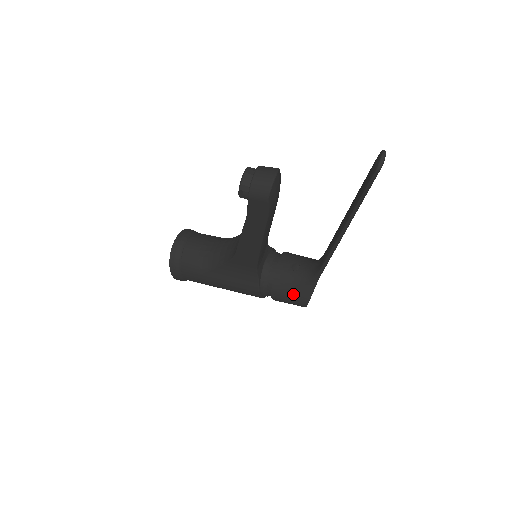
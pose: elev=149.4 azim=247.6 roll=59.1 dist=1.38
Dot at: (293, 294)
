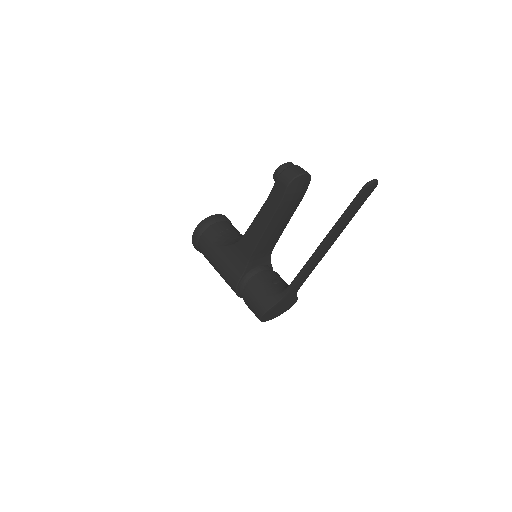
Dot at: (259, 299)
